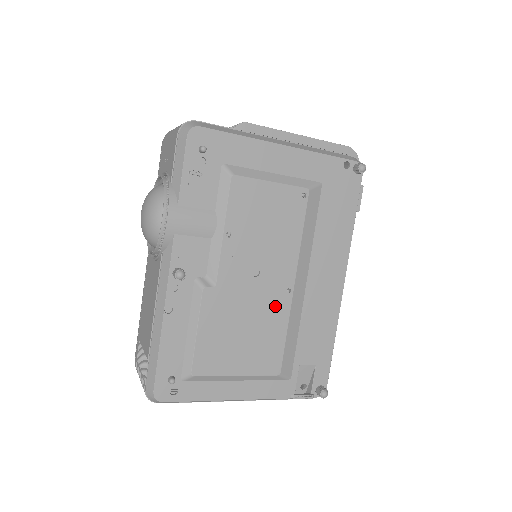
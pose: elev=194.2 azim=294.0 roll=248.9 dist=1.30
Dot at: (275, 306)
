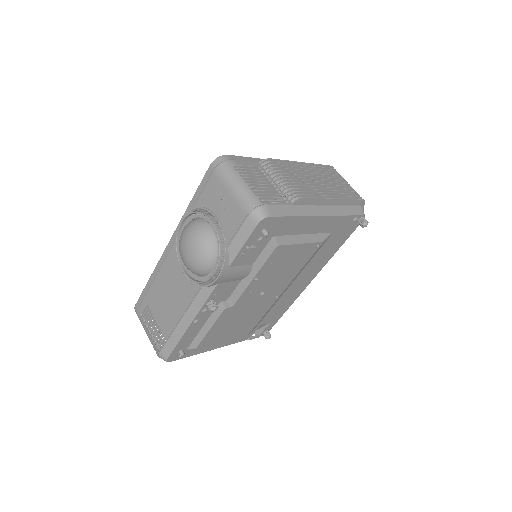
Dot at: (264, 306)
